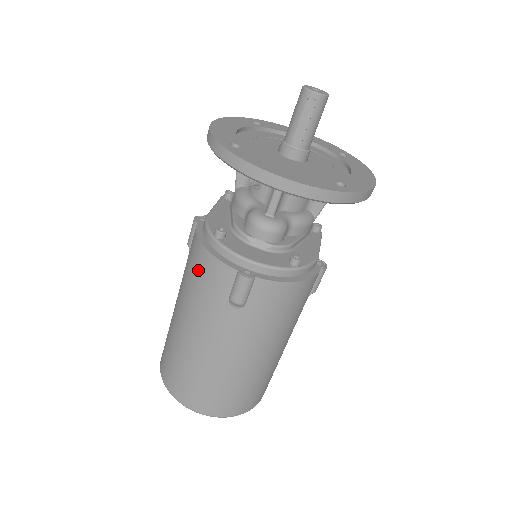
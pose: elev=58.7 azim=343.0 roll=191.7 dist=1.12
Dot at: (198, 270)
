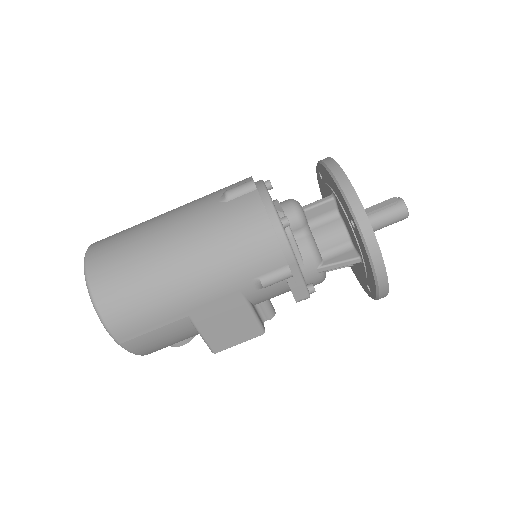
Dot at: occluded
